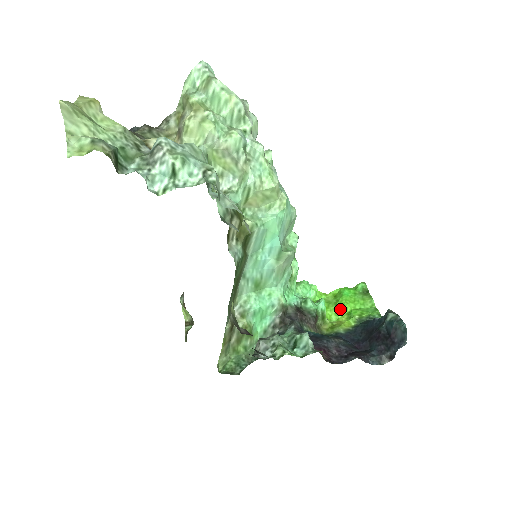
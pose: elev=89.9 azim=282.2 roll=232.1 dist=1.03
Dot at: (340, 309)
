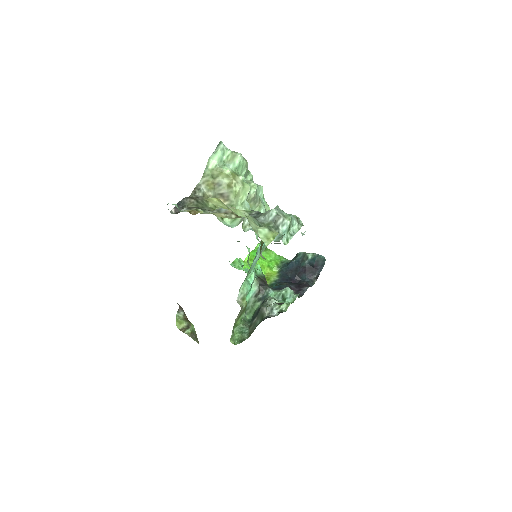
Dot at: (262, 266)
